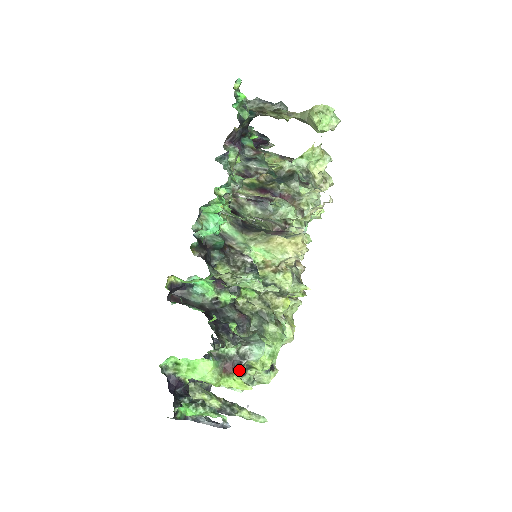
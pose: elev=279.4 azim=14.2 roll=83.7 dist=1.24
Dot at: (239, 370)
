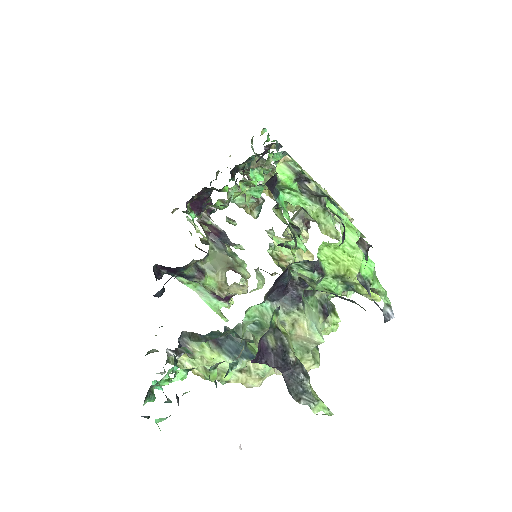
Dot at: occluded
